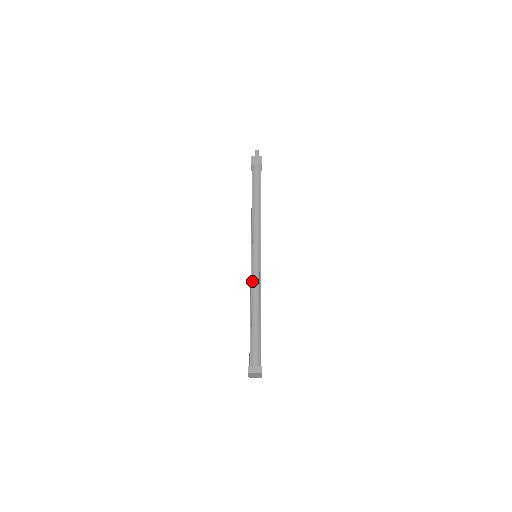
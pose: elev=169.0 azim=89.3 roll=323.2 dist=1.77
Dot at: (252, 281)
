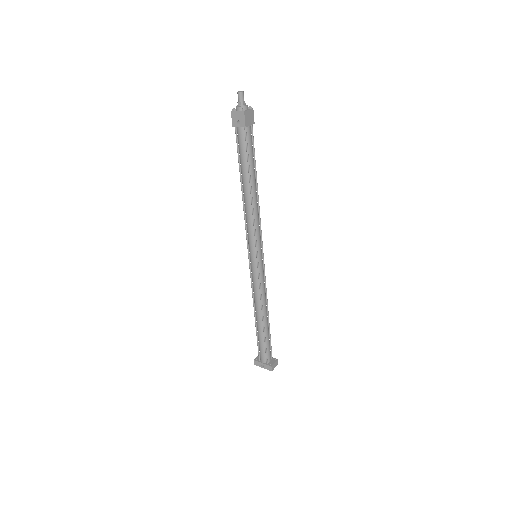
Dot at: (261, 288)
